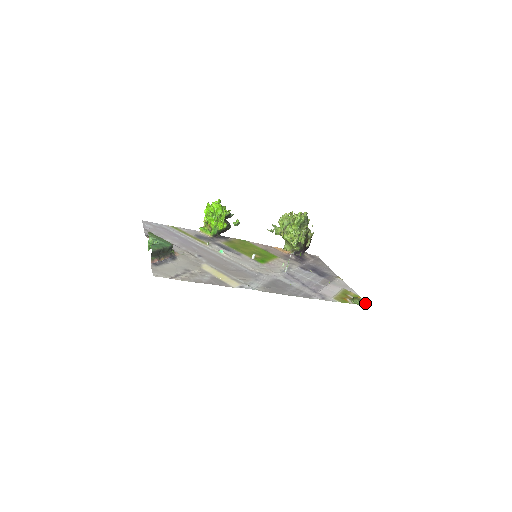
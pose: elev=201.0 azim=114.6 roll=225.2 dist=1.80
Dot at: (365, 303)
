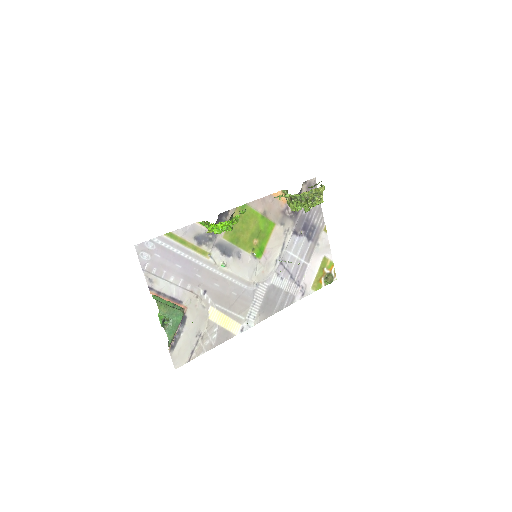
Dot at: (335, 275)
